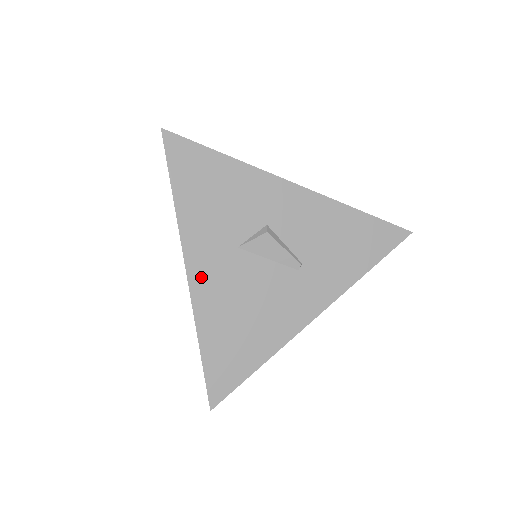
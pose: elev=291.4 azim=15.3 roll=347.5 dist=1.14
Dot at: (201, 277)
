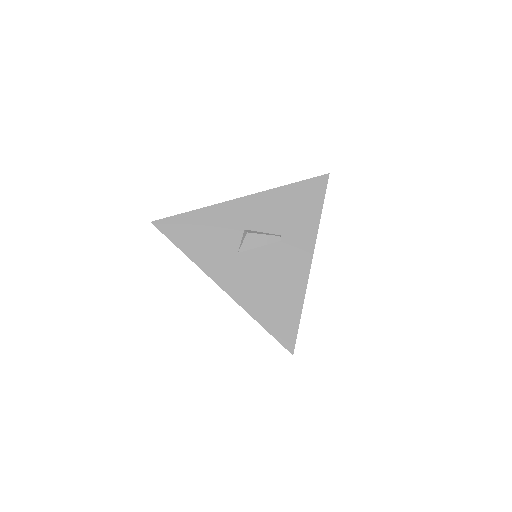
Dot at: (230, 284)
